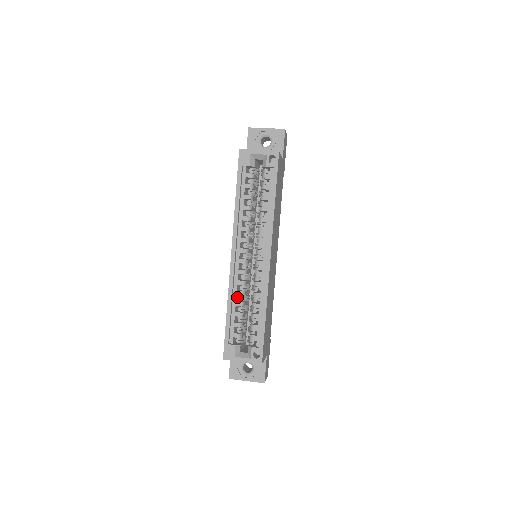
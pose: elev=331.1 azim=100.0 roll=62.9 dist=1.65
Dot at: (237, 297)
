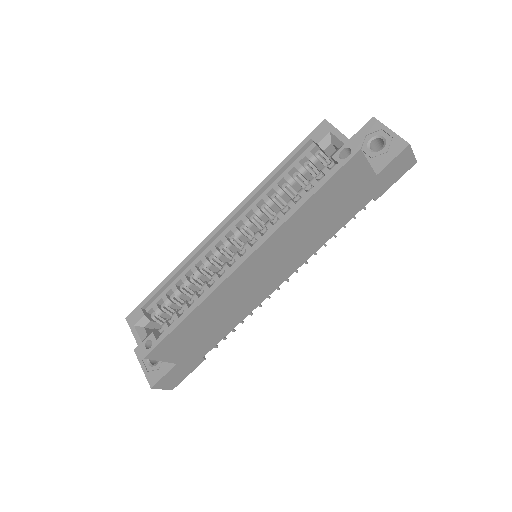
Dot at: (193, 274)
